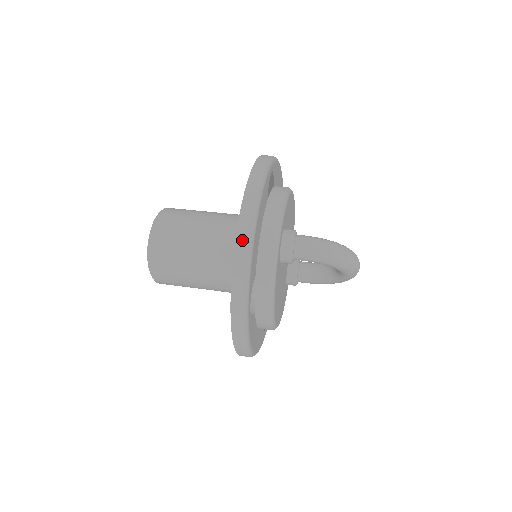
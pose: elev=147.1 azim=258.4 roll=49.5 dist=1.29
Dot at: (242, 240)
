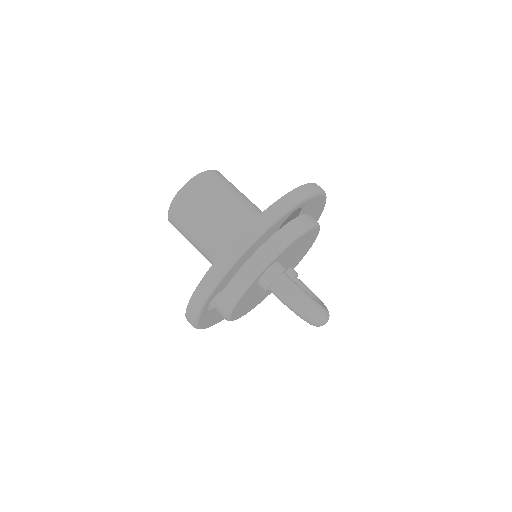
Dot at: (221, 263)
